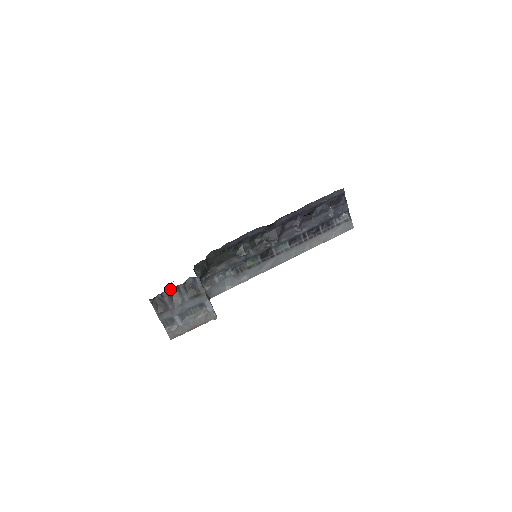
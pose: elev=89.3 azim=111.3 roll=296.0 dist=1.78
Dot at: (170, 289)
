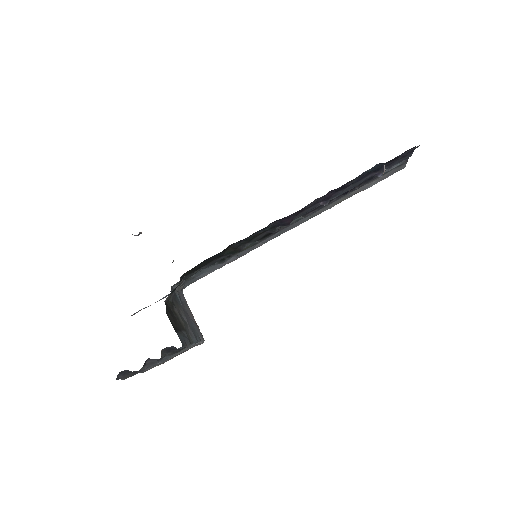
Dot at: occluded
